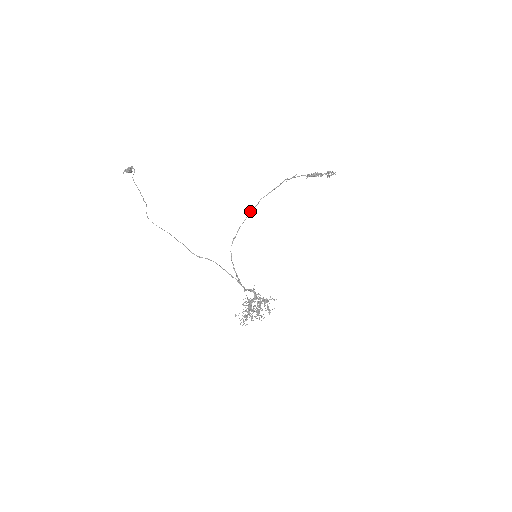
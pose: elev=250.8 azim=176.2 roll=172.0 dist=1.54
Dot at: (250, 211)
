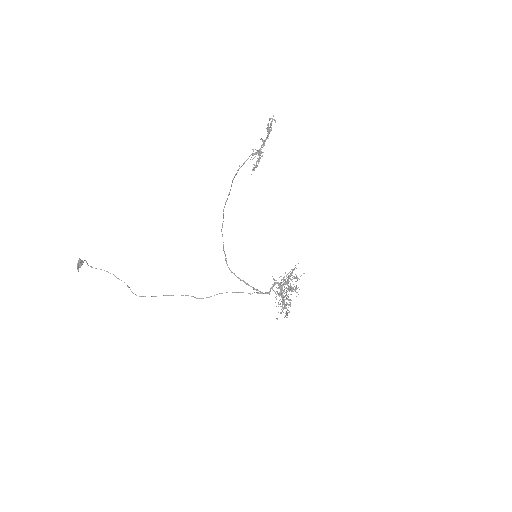
Dot at: (221, 229)
